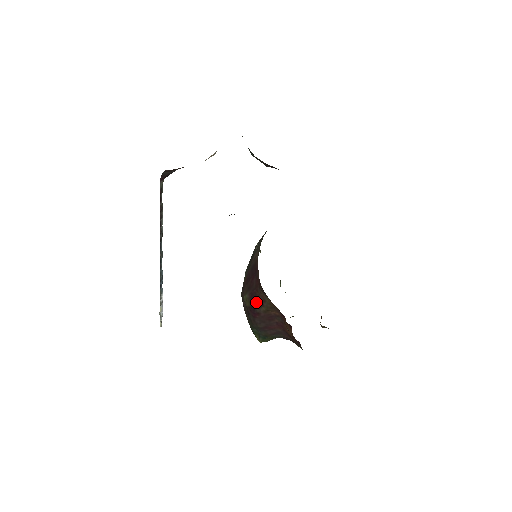
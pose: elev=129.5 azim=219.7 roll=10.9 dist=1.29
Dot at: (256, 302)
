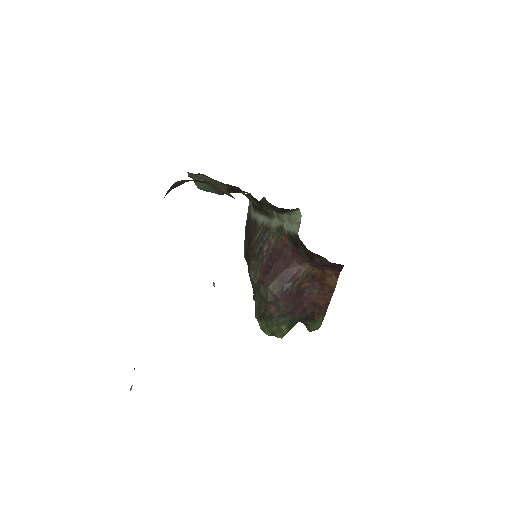
Dot at: (289, 280)
